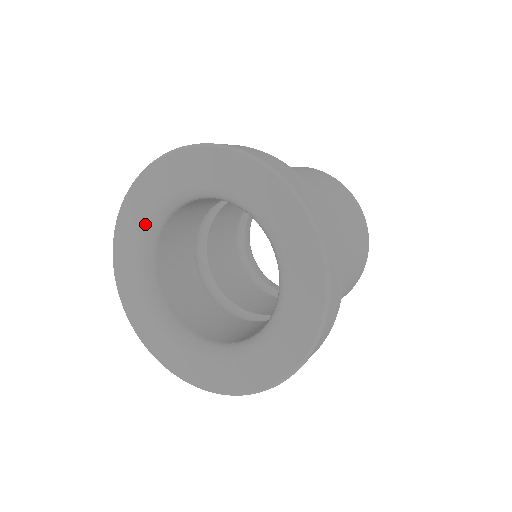
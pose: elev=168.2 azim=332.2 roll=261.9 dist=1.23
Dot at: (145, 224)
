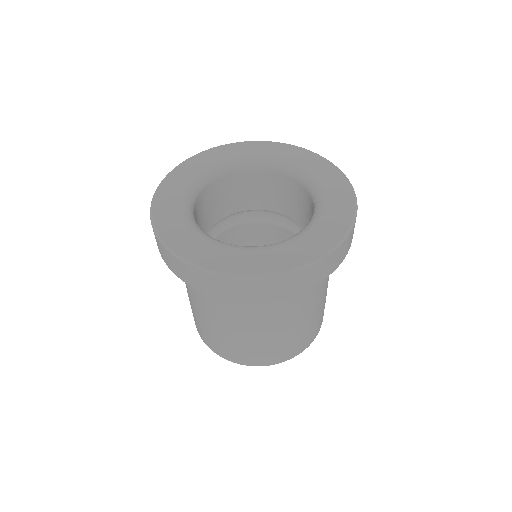
Dot at: (237, 157)
